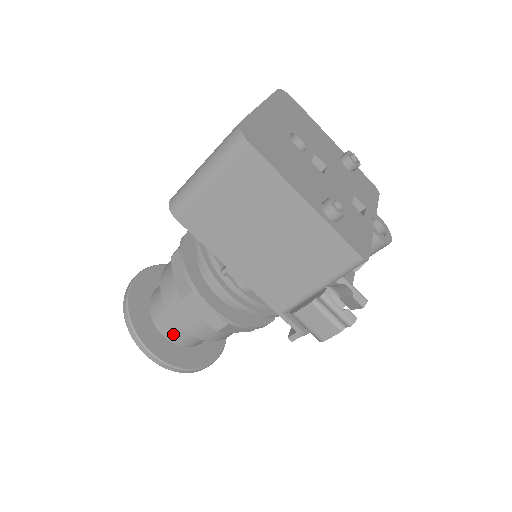
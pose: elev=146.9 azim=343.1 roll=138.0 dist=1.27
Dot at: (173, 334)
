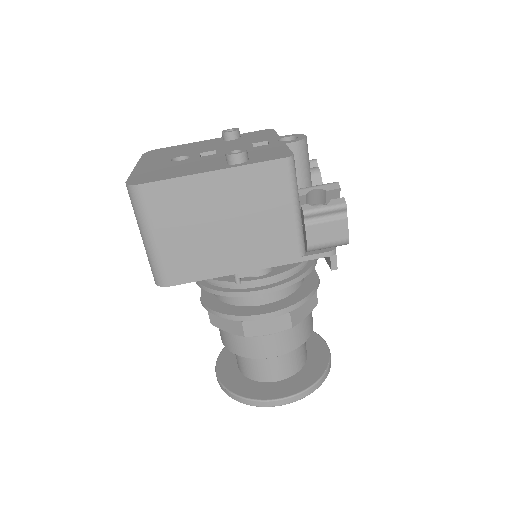
Dot at: (278, 372)
